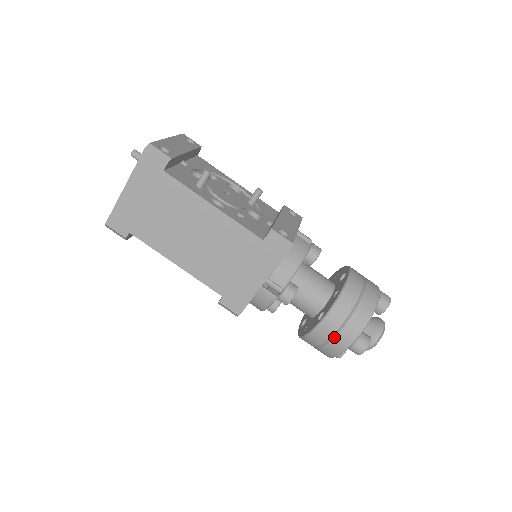
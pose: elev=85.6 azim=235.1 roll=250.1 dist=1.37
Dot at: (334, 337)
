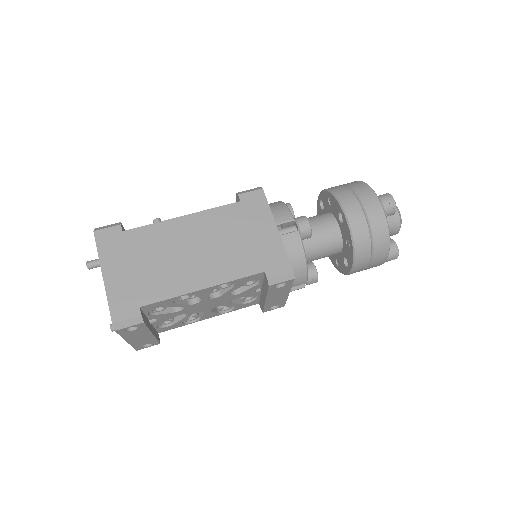
Dot at: (365, 211)
